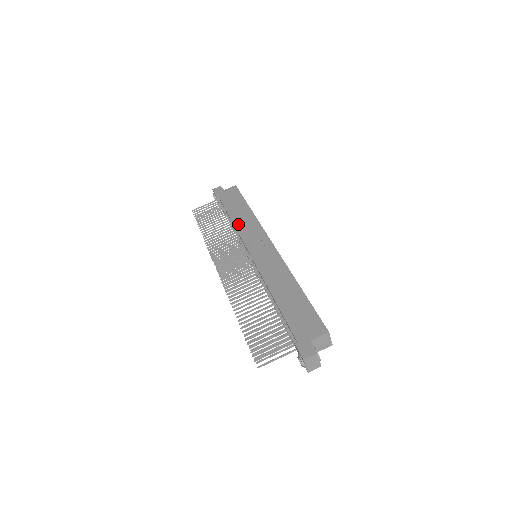
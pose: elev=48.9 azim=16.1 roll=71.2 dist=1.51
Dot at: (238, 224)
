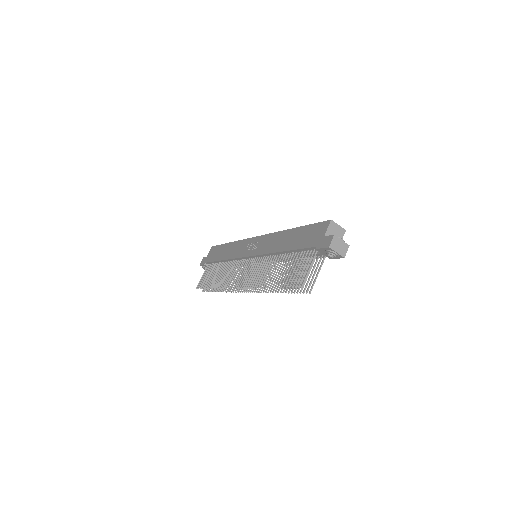
Dot at: (229, 256)
